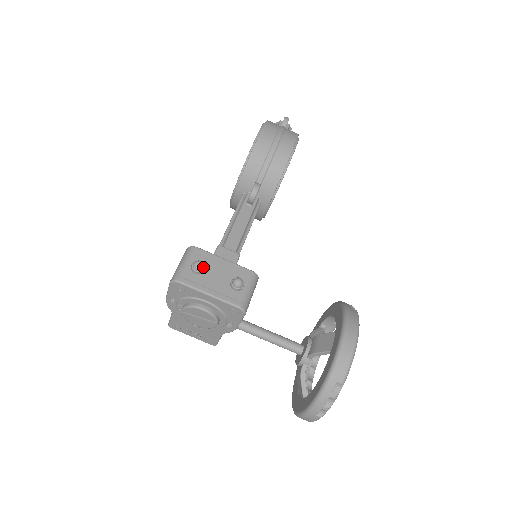
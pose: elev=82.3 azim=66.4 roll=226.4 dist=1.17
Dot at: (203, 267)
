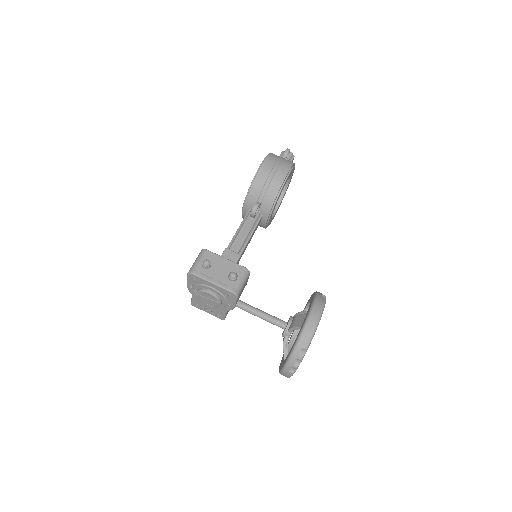
Dot at: (210, 264)
